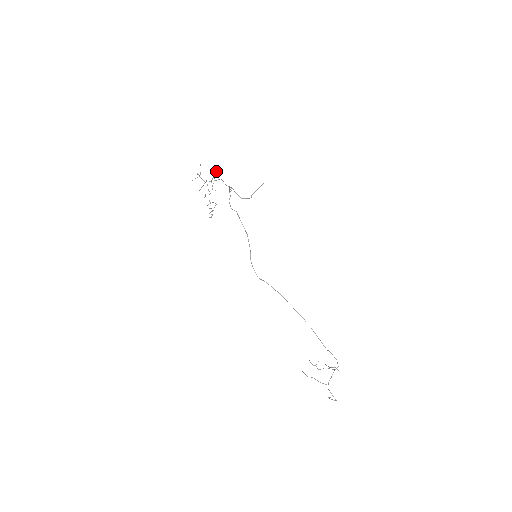
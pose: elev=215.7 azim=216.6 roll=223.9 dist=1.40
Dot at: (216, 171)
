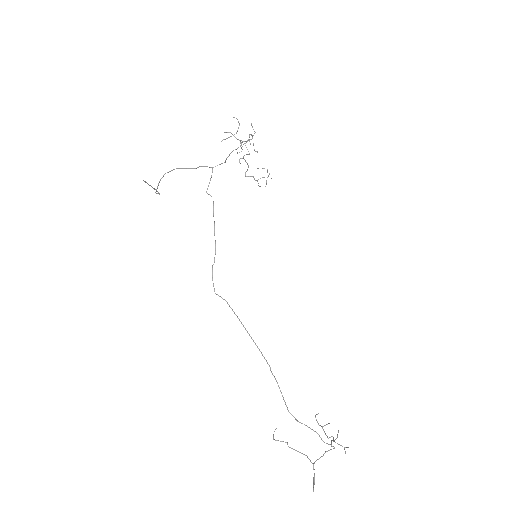
Dot at: (252, 127)
